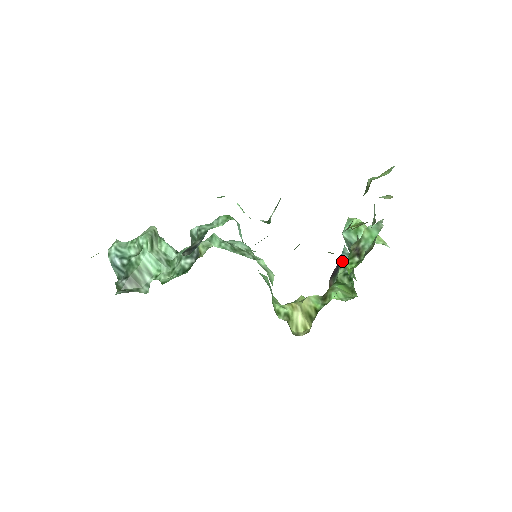
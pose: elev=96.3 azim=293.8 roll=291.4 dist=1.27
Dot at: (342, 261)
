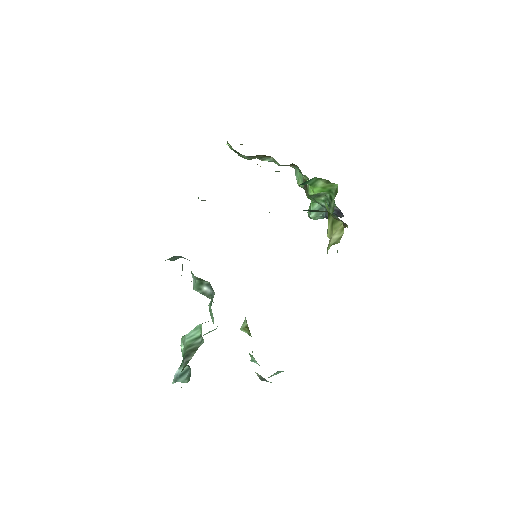
Dot at: (326, 214)
